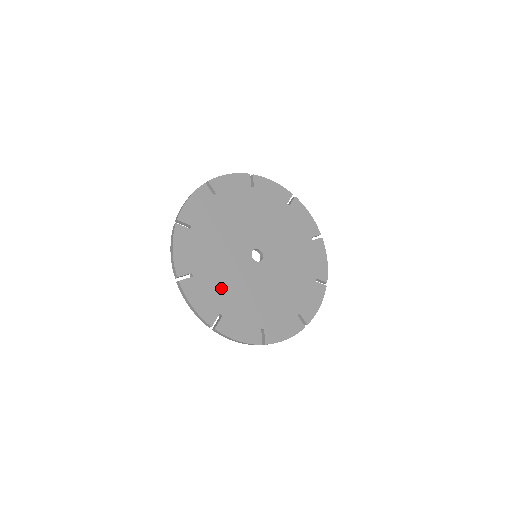
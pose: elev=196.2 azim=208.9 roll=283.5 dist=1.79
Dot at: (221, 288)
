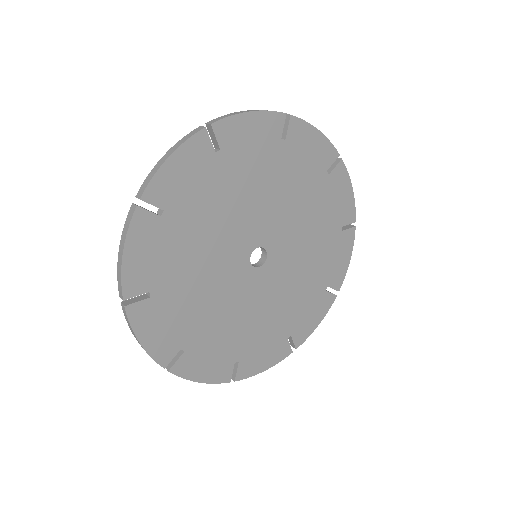
Dot at: (181, 261)
